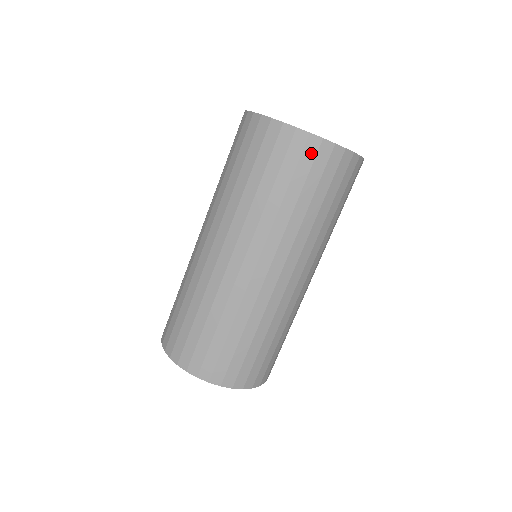
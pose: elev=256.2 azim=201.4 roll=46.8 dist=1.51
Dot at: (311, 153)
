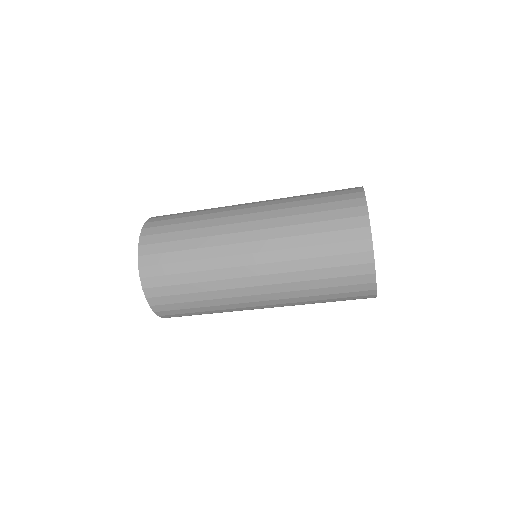
Dot at: (362, 294)
